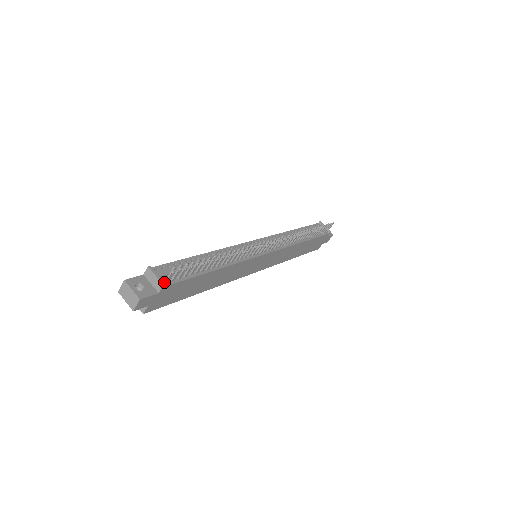
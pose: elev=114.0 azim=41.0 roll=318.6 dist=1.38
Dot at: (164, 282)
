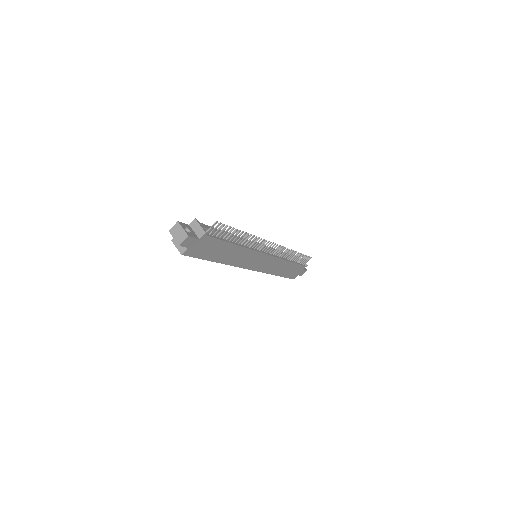
Dot at: (206, 231)
